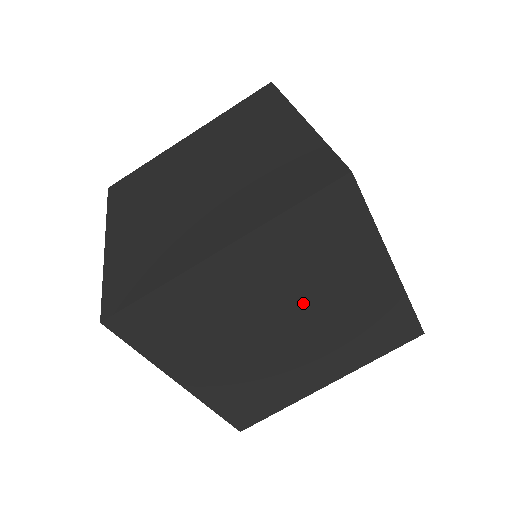
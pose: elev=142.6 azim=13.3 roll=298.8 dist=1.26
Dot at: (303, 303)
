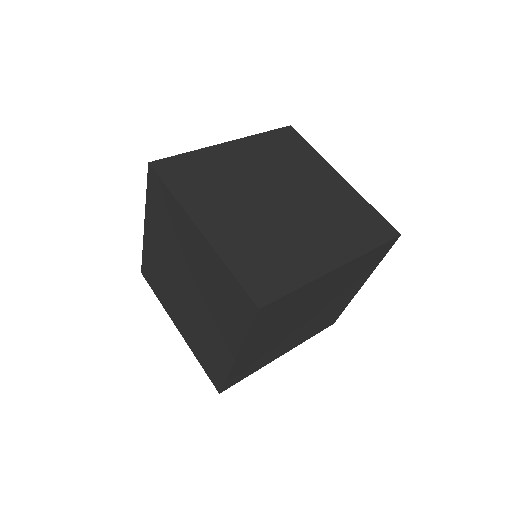
Dot at: (303, 313)
